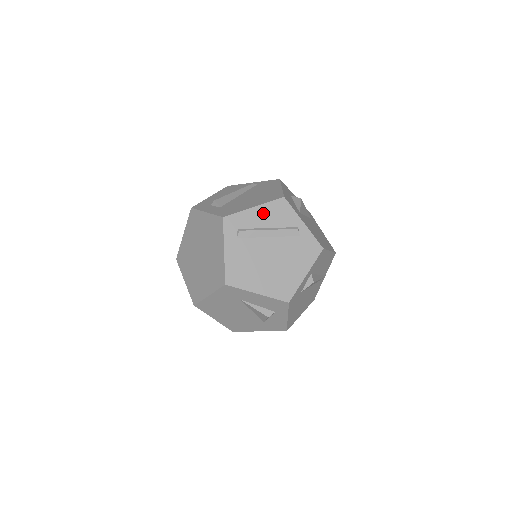
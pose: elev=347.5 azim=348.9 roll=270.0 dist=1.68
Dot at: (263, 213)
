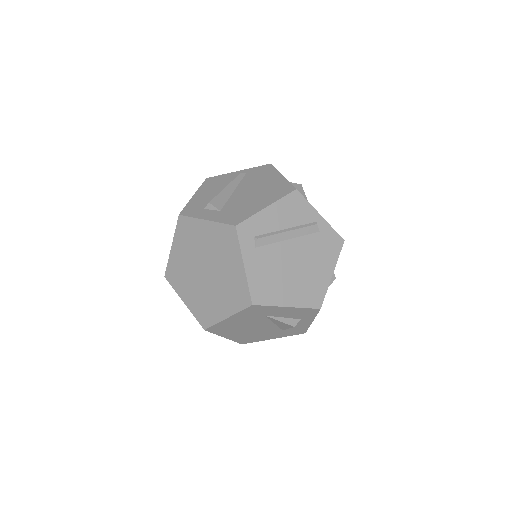
Dot at: (278, 212)
